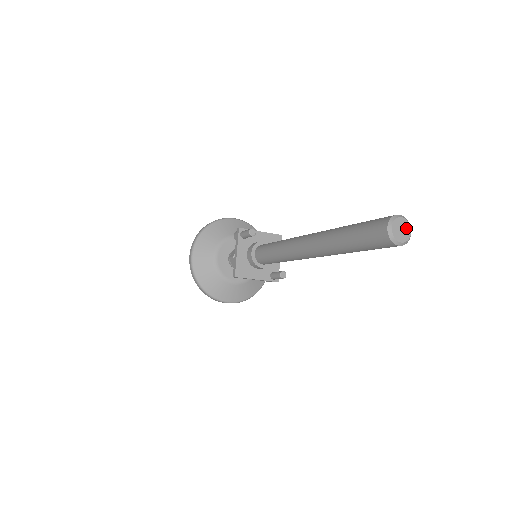
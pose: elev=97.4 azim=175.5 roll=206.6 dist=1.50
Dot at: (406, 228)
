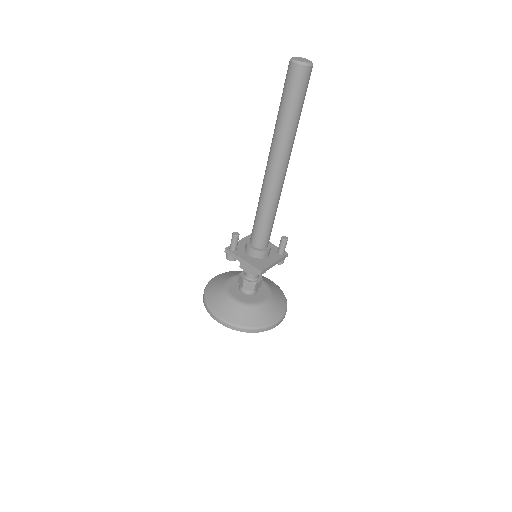
Dot at: (303, 59)
